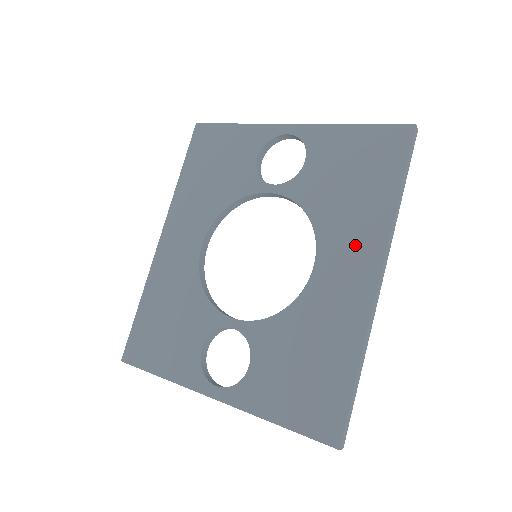
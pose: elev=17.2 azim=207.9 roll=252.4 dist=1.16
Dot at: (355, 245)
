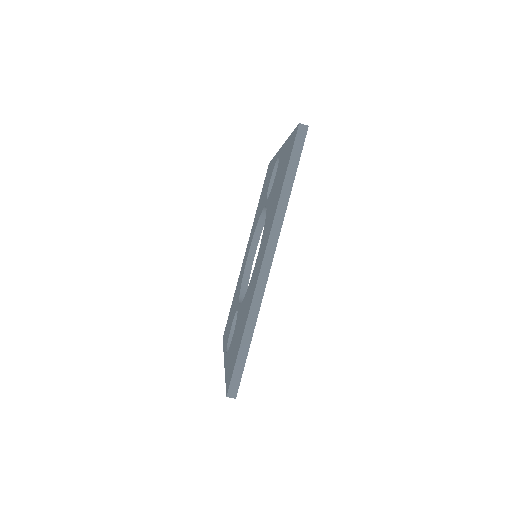
Dot at: occluded
